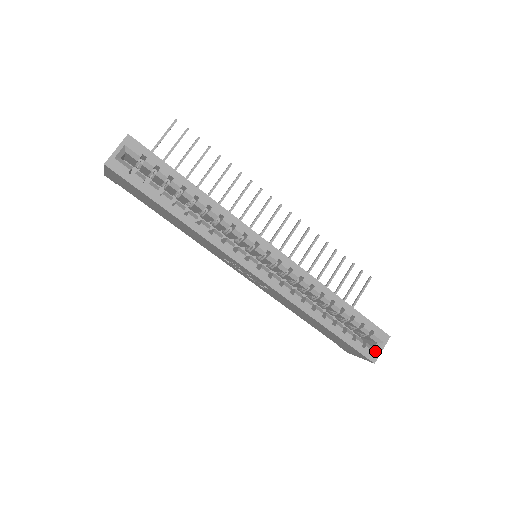
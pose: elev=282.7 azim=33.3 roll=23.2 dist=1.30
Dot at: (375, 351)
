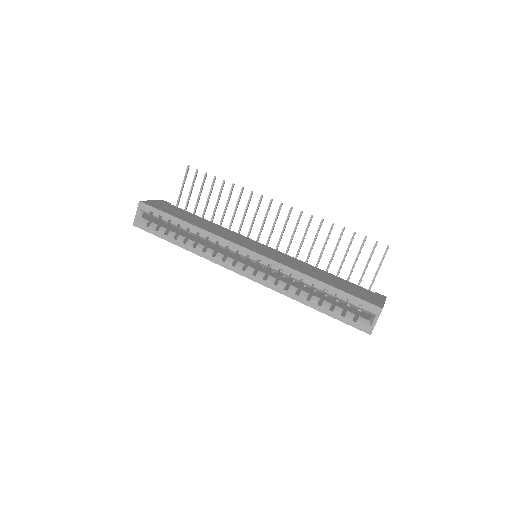
Dot at: (370, 323)
